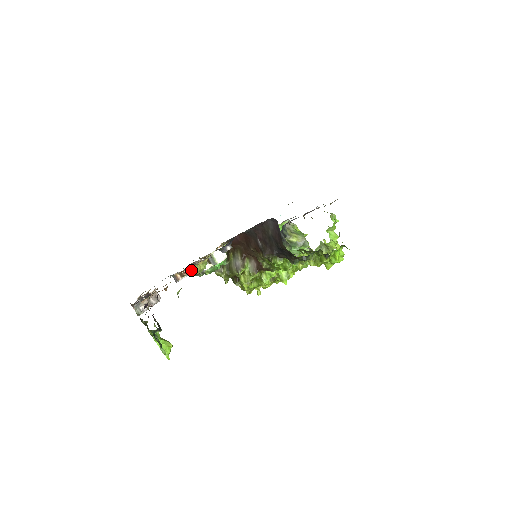
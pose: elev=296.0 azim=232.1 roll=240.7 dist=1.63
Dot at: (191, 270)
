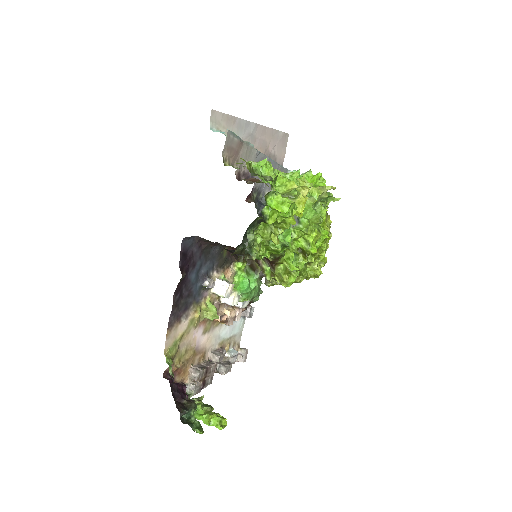
Dot at: (237, 306)
